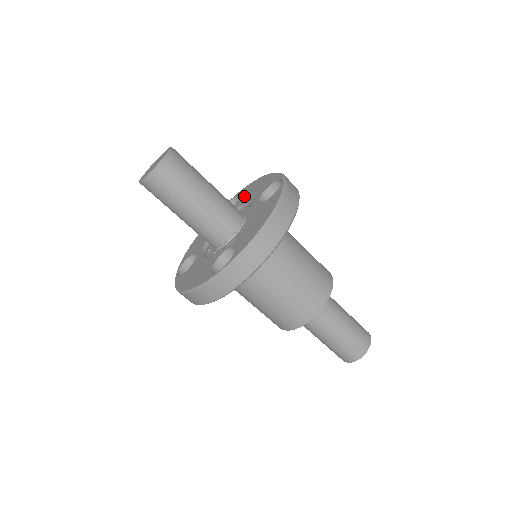
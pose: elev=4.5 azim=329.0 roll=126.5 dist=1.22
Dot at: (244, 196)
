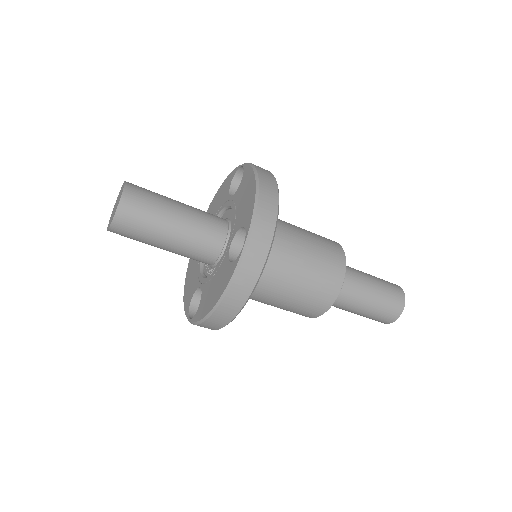
Dot at: (239, 193)
